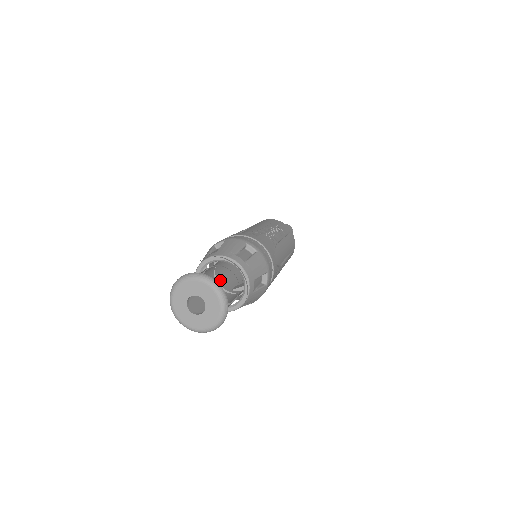
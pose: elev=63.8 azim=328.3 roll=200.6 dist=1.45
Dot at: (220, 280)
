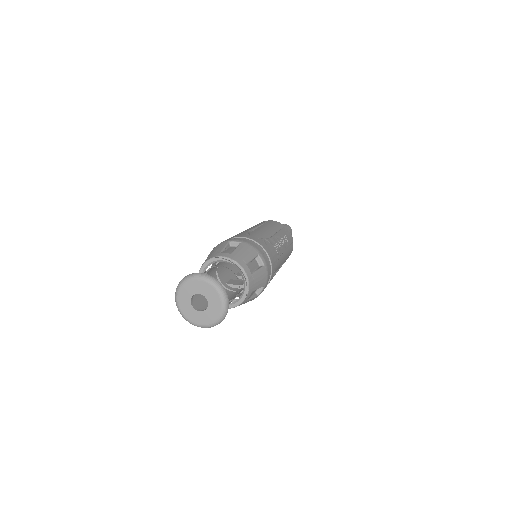
Dot at: (219, 270)
